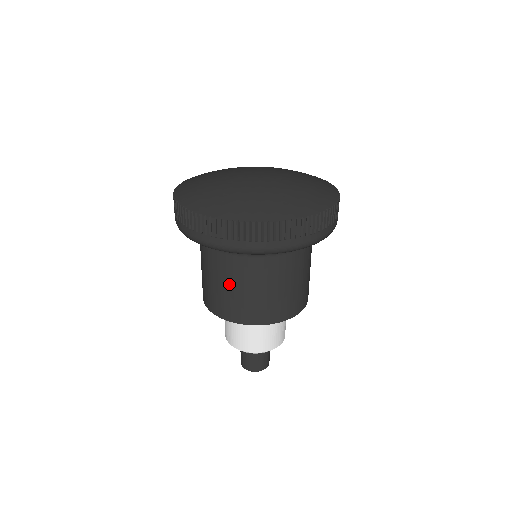
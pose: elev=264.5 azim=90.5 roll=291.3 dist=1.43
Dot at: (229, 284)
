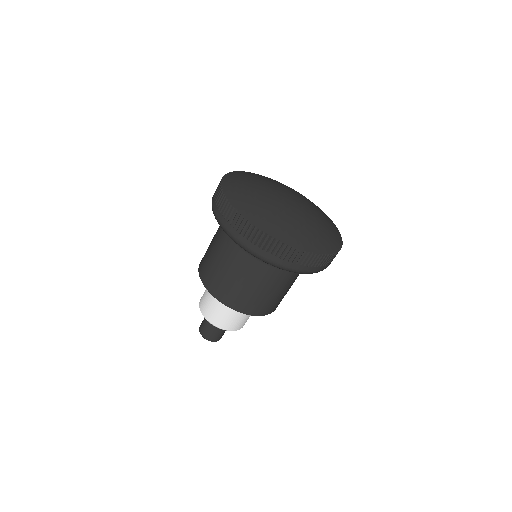
Dot at: (217, 257)
